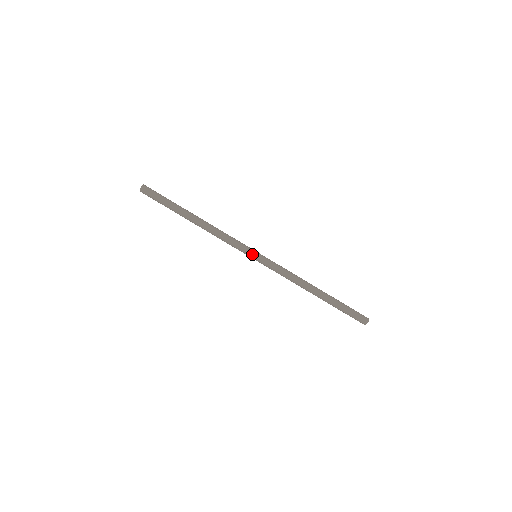
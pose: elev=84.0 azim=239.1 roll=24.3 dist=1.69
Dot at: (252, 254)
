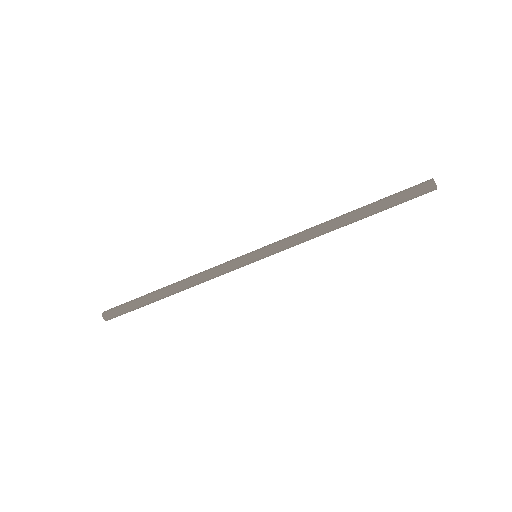
Dot at: (249, 258)
